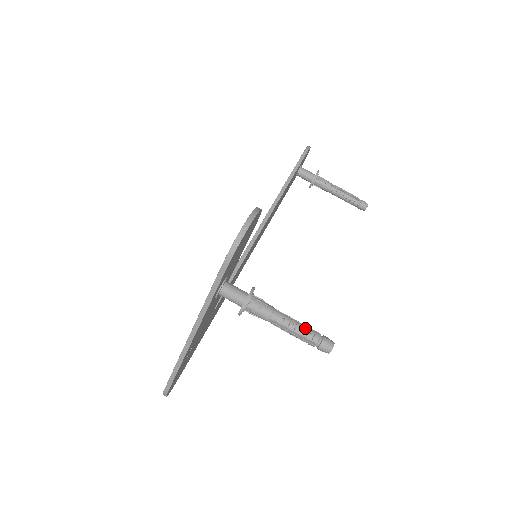
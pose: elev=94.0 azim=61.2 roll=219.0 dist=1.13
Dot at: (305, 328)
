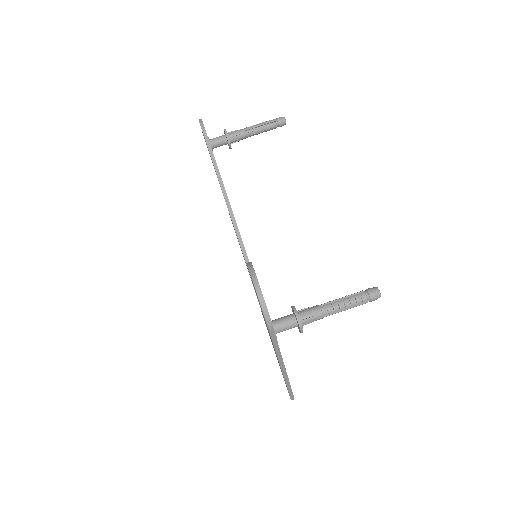
Dot at: (351, 299)
